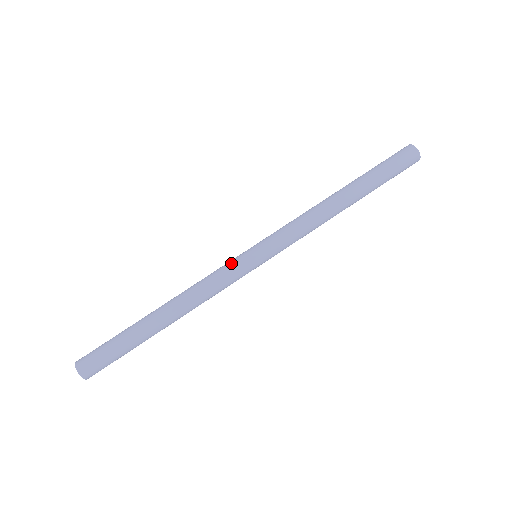
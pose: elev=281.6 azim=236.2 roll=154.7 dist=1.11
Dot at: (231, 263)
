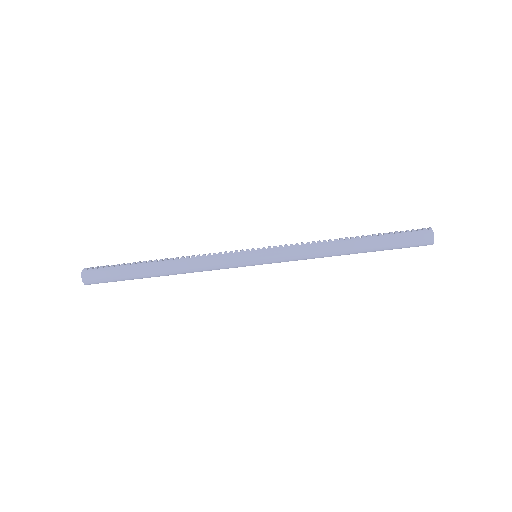
Dot at: (234, 261)
